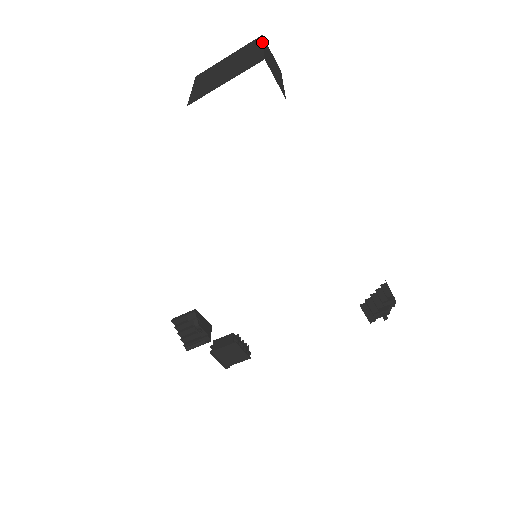
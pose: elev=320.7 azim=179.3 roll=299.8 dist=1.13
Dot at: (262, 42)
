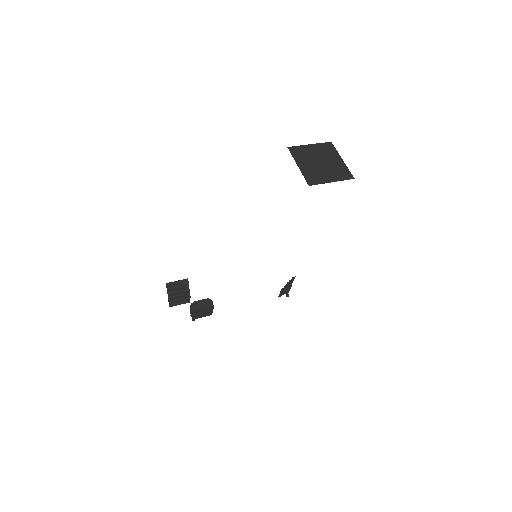
Dot at: (338, 153)
